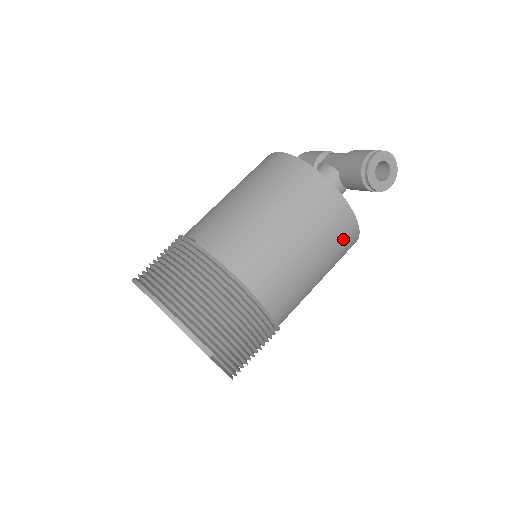
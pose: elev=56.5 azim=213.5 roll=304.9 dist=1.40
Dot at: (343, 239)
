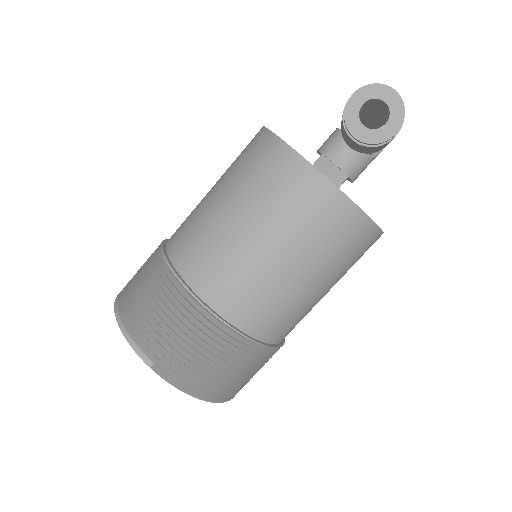
Dot at: (324, 220)
